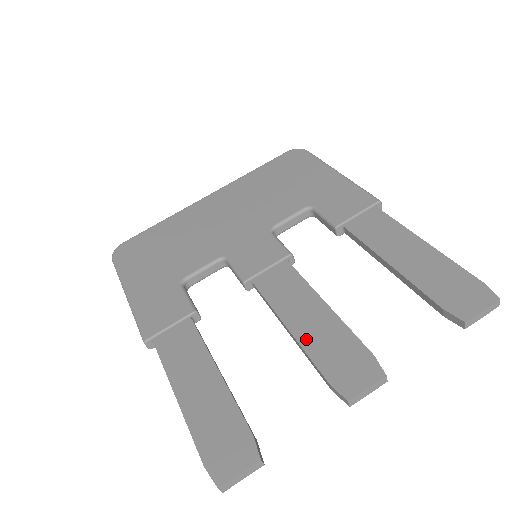
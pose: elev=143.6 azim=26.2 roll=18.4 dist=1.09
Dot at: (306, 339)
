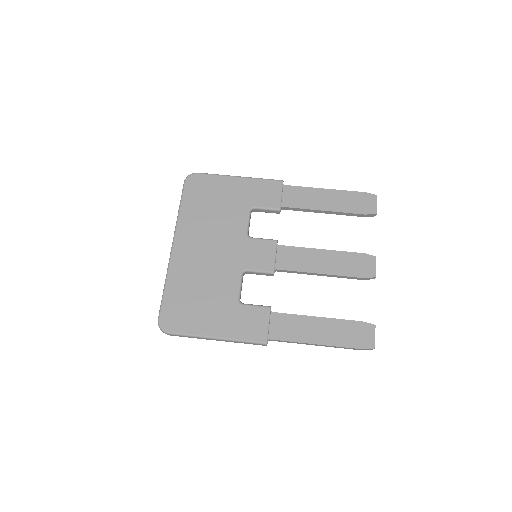
Dot at: (334, 271)
